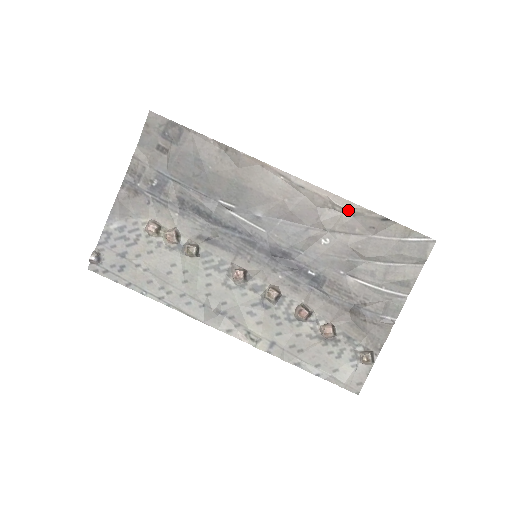
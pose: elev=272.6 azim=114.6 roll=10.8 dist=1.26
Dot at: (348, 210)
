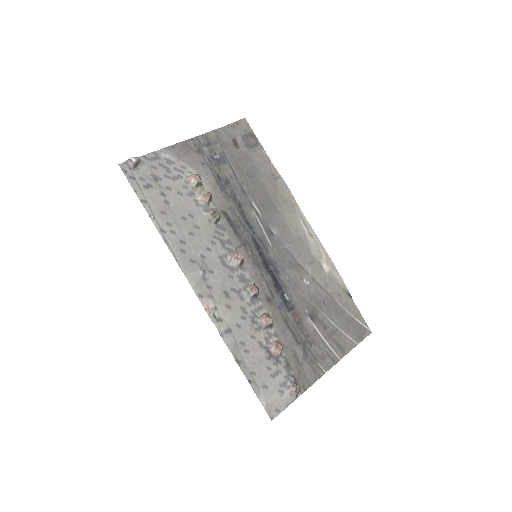
Dot at: (331, 272)
